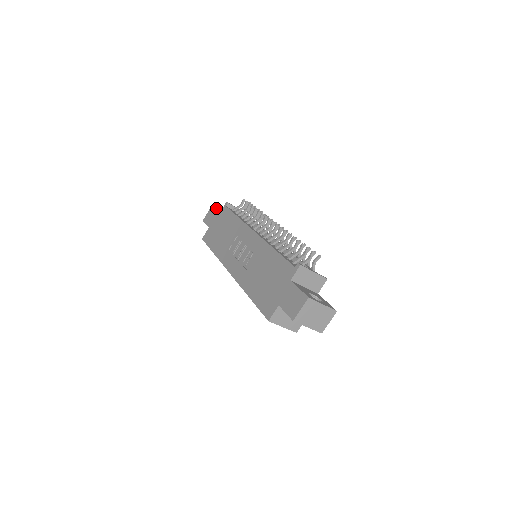
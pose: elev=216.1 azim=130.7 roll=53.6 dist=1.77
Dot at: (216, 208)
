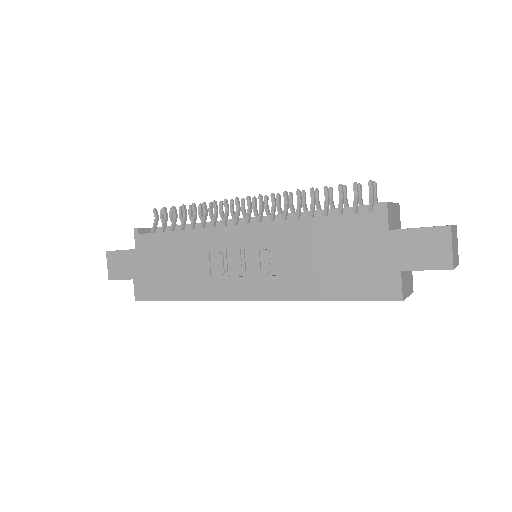
Dot at: occluded
